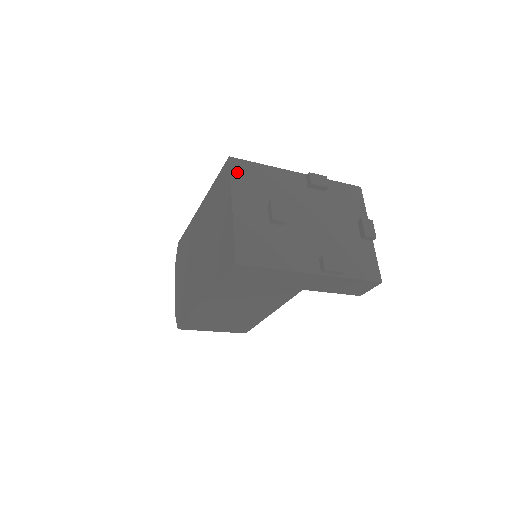
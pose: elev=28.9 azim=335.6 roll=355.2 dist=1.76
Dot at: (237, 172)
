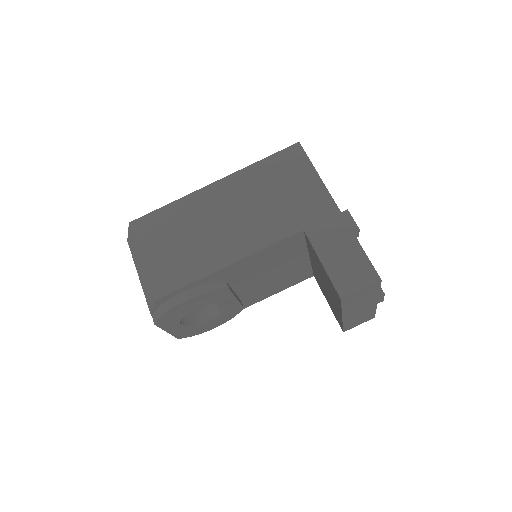
Dot at: occluded
